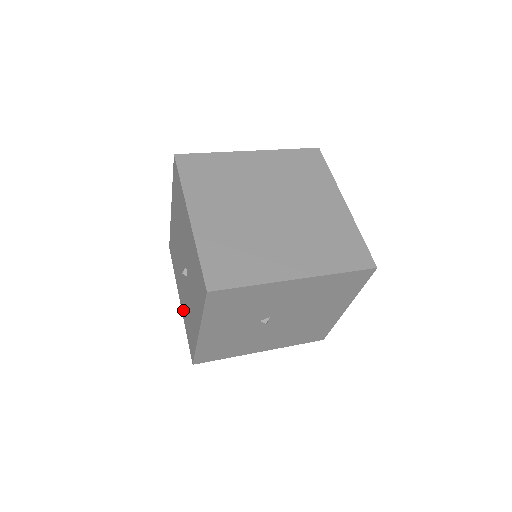
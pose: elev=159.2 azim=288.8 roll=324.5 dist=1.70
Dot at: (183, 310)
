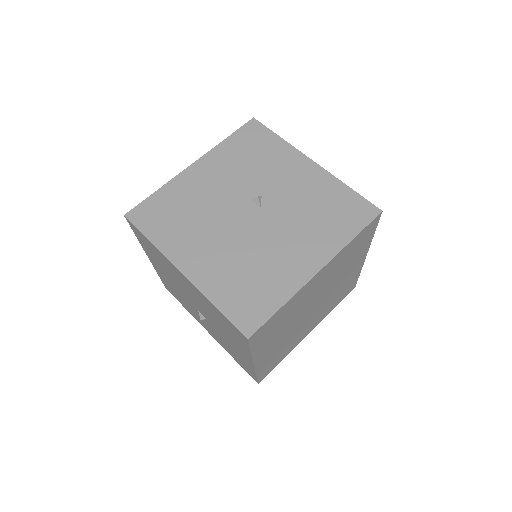
Dot at: occluded
